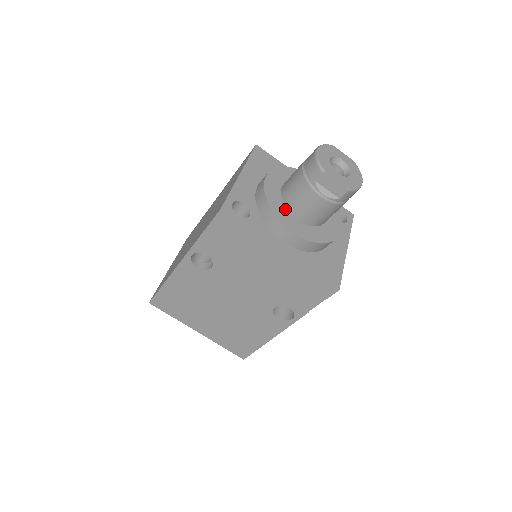
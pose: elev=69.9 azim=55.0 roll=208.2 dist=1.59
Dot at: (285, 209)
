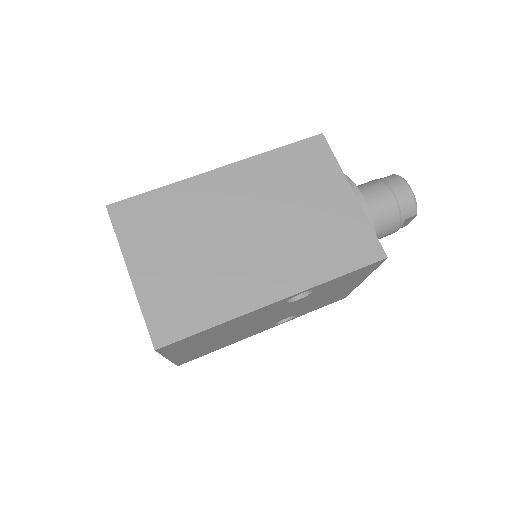
Dot at: occluded
